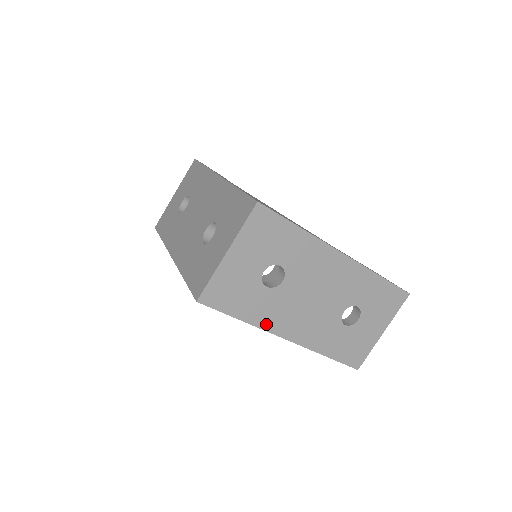
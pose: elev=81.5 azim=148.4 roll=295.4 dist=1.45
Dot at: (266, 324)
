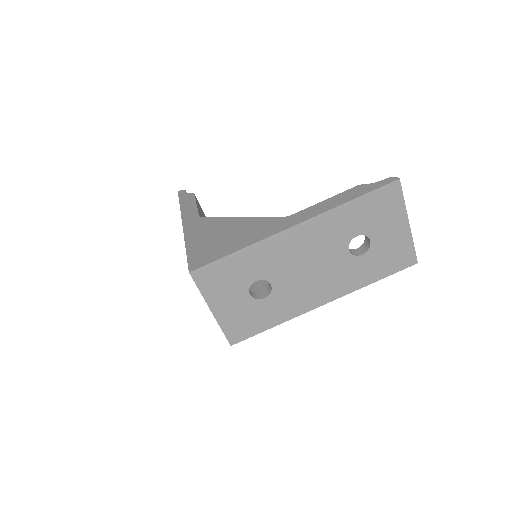
Dot at: (295, 312)
